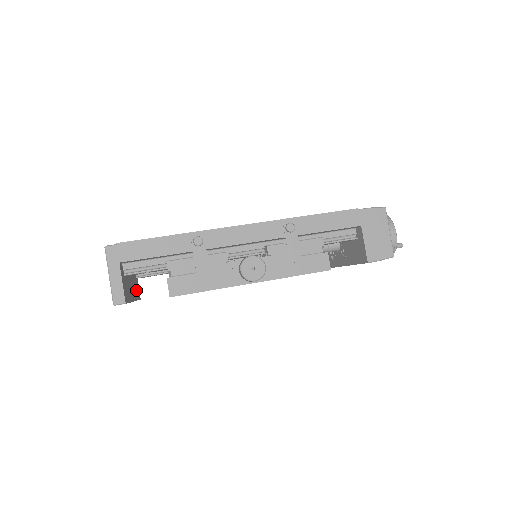
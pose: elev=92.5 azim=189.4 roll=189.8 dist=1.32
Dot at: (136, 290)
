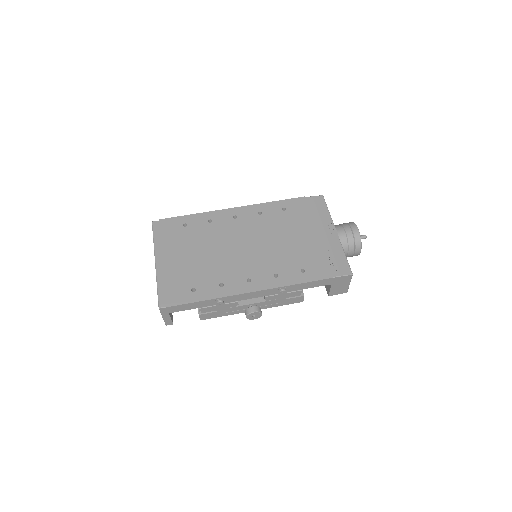
Dot at: occluded
